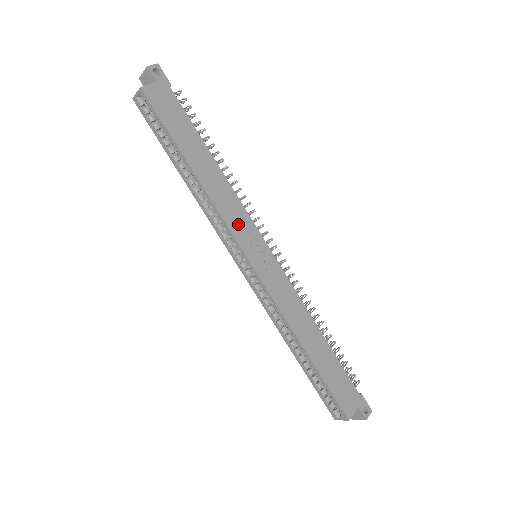
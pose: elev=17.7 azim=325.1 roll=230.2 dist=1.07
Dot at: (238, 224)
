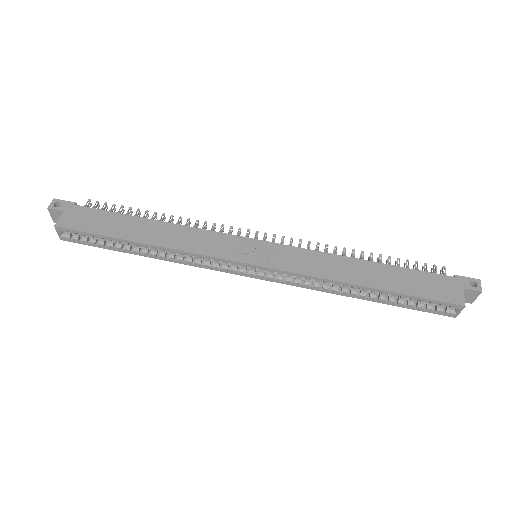
Dot at: (216, 247)
